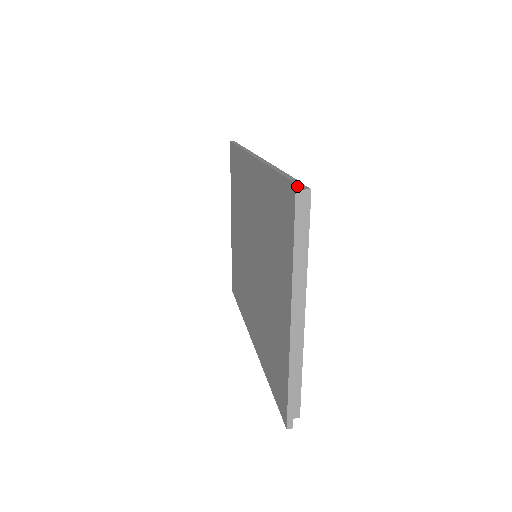
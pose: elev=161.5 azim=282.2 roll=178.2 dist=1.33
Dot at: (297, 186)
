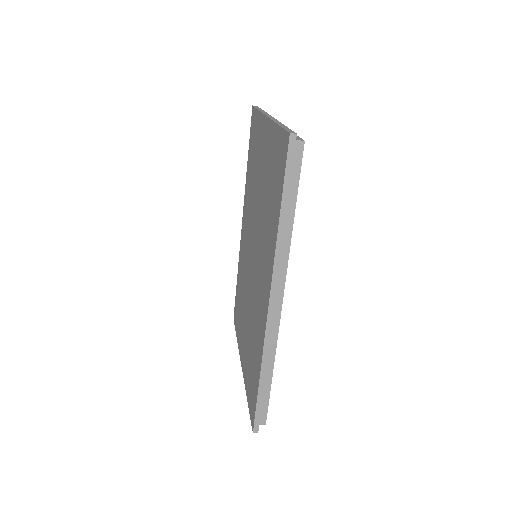
Dot at: occluded
